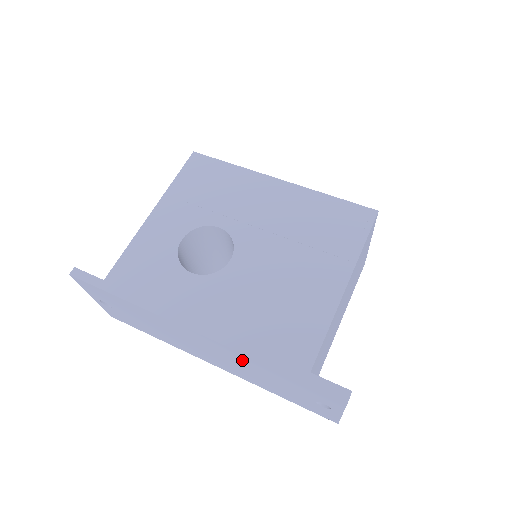
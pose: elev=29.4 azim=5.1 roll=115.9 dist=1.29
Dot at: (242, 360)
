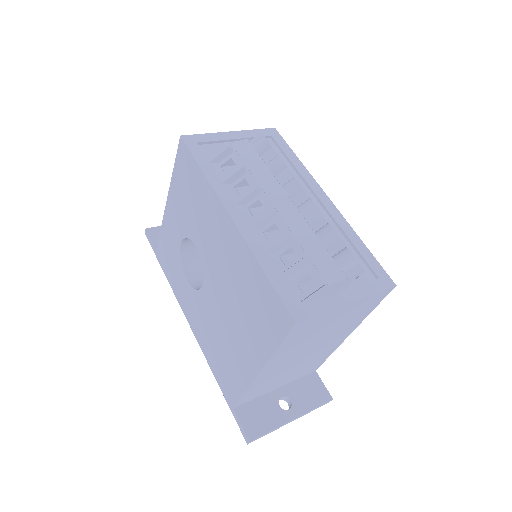
Dot at: occluded
